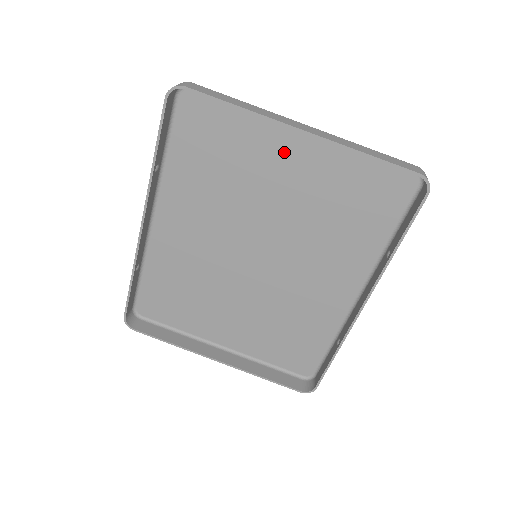
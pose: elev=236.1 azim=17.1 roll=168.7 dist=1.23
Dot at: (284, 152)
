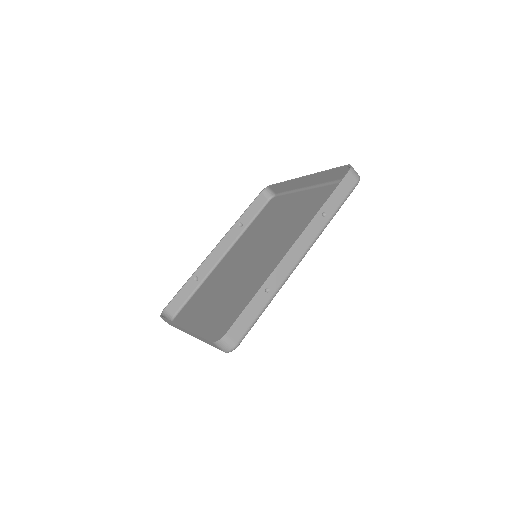
Dot at: (298, 201)
